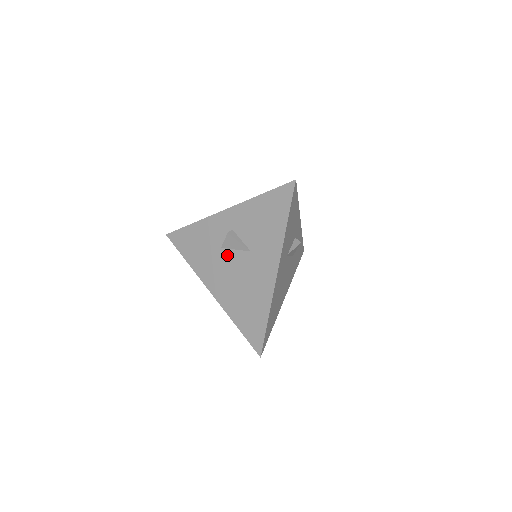
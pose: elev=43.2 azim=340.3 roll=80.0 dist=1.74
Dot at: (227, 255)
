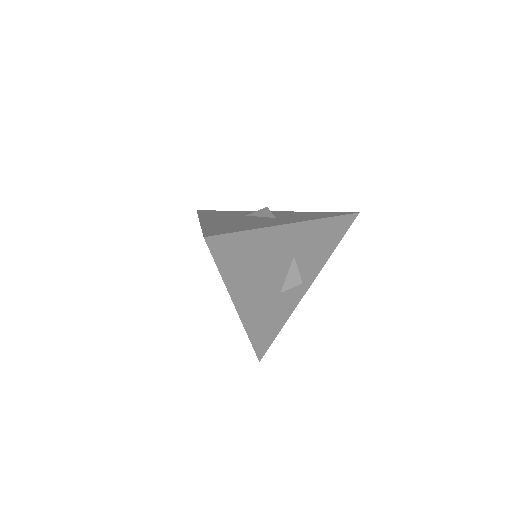
Dot at: (247, 217)
